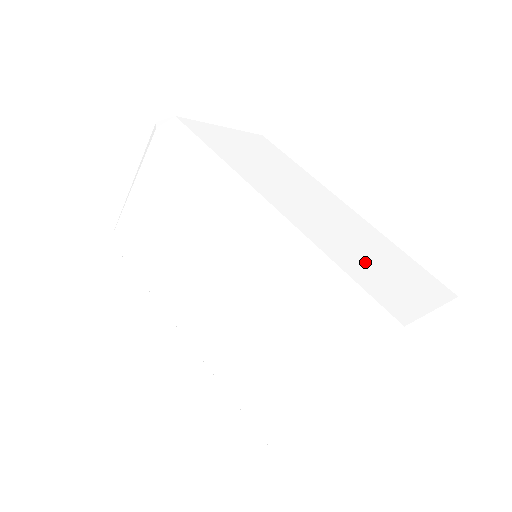
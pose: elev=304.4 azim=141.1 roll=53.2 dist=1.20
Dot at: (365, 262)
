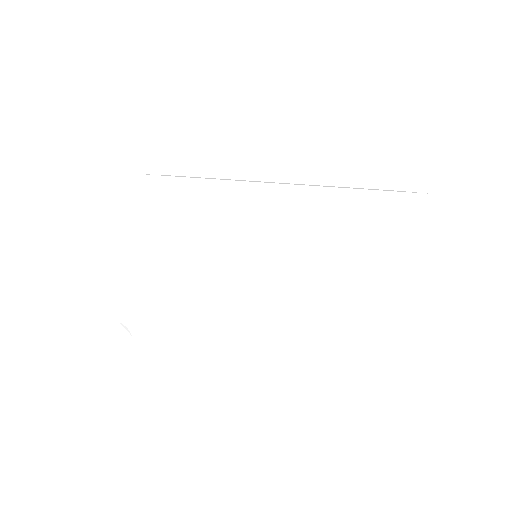
Dot at: occluded
